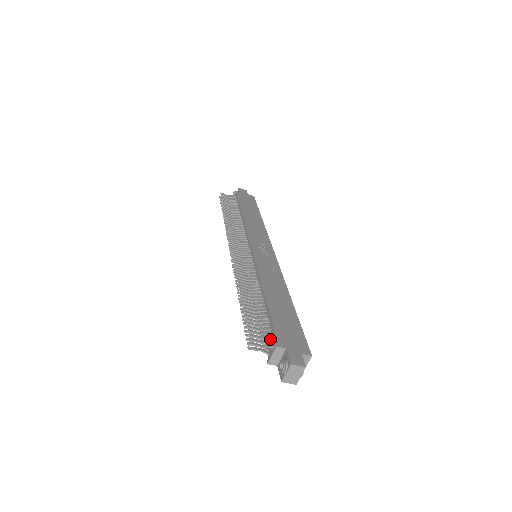
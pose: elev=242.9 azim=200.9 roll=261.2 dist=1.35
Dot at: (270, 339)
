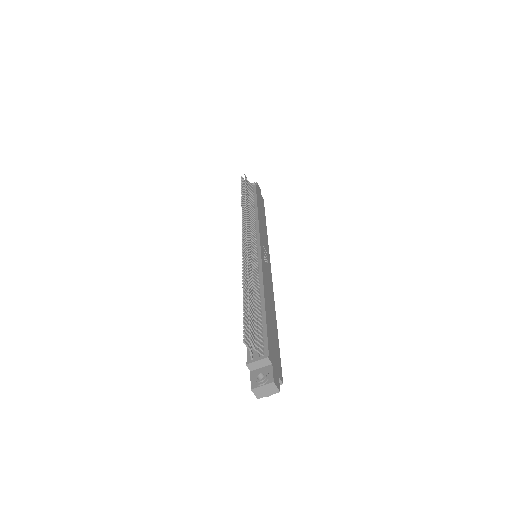
Dot at: (259, 345)
